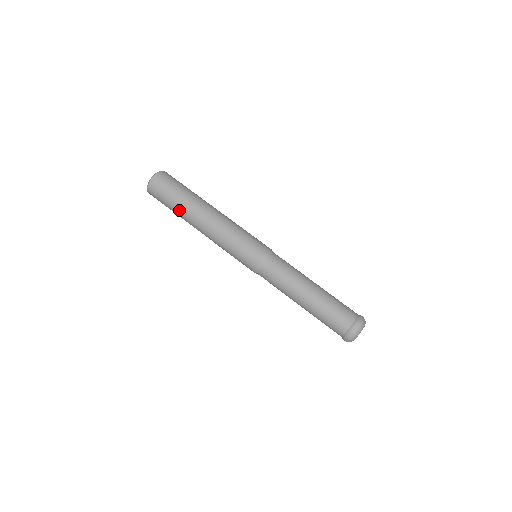
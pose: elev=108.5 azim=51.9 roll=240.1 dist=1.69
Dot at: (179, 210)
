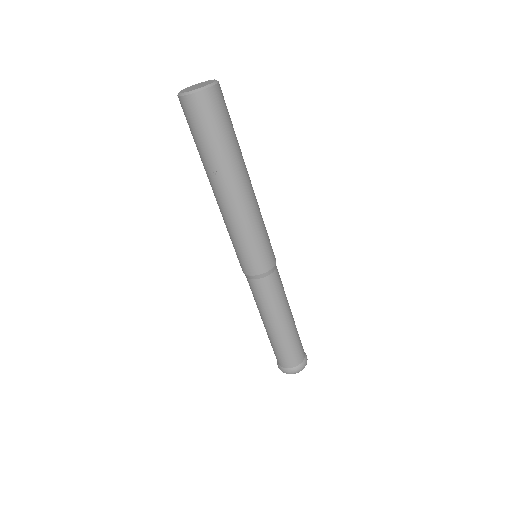
Dot at: (212, 158)
